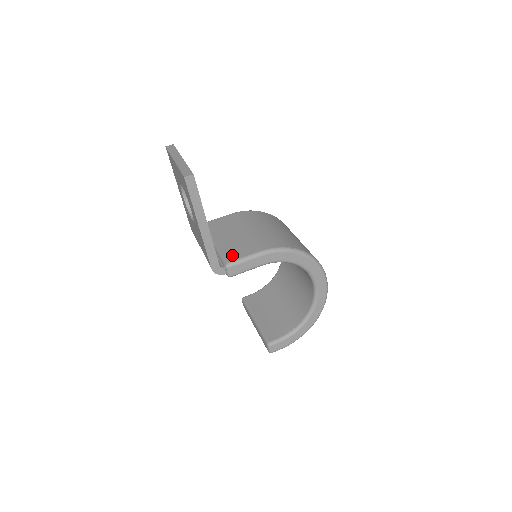
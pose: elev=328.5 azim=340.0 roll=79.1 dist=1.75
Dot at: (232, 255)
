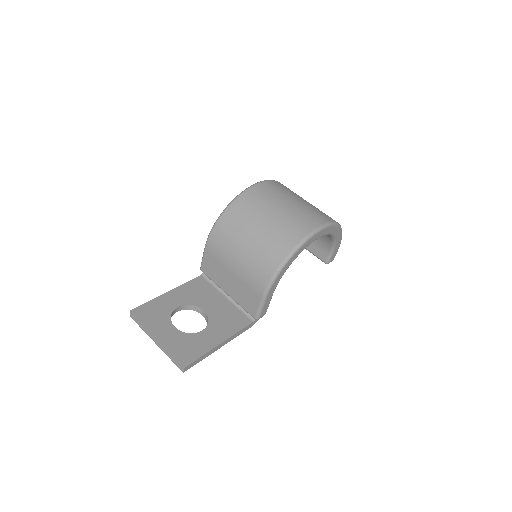
Dot at: (250, 308)
